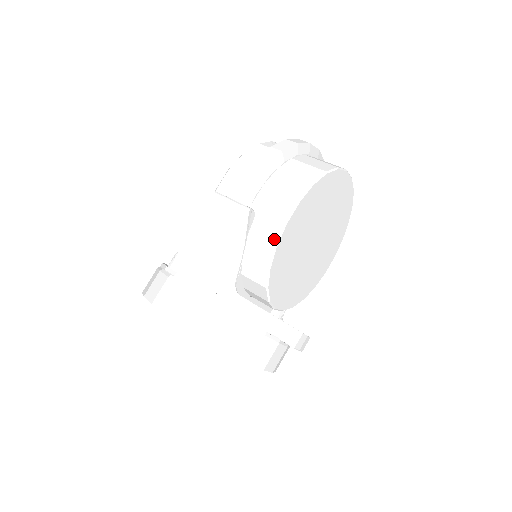
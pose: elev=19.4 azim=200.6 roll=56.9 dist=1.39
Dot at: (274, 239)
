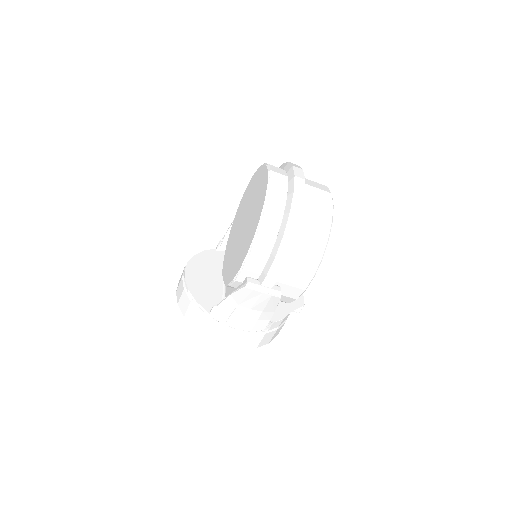
Dot at: (296, 297)
